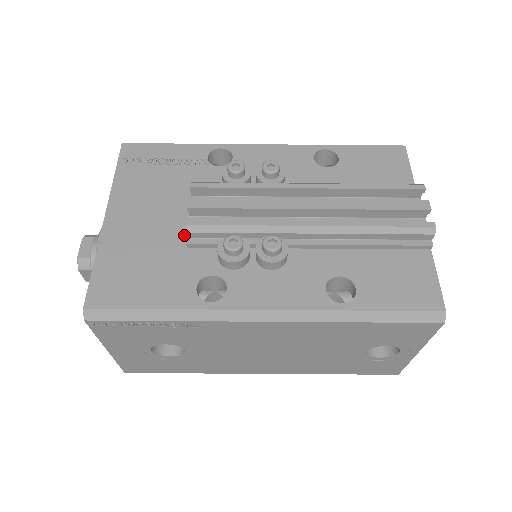
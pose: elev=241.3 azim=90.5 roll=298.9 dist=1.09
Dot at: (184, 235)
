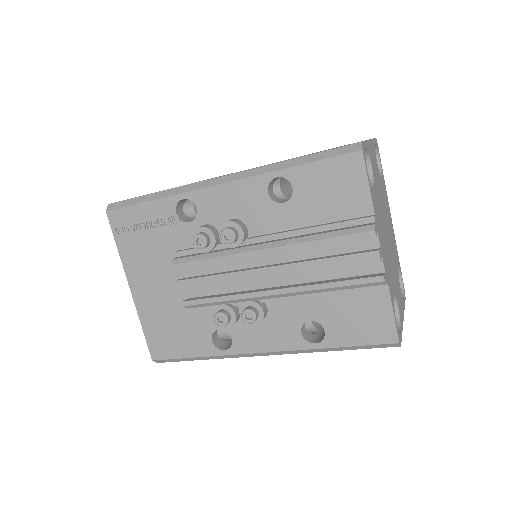
Dot at: (188, 298)
